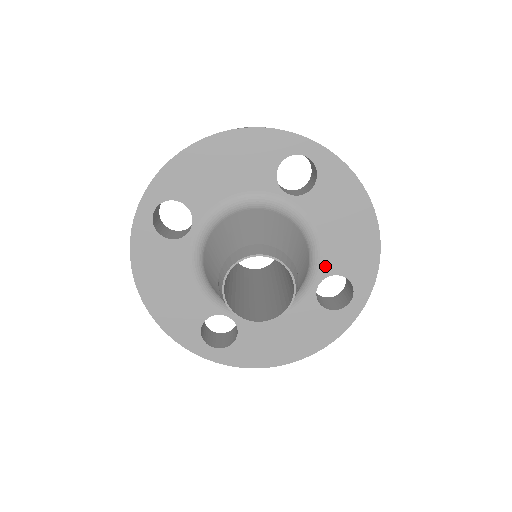
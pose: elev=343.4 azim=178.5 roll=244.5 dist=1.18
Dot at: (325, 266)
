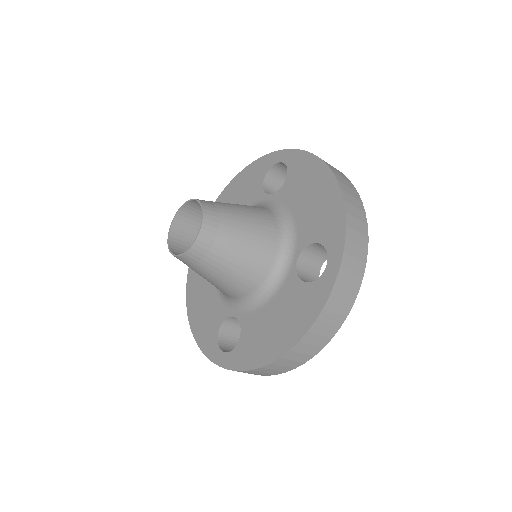
Dot at: (300, 240)
